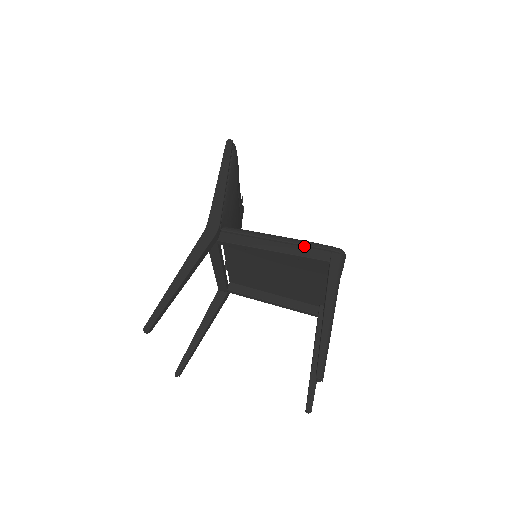
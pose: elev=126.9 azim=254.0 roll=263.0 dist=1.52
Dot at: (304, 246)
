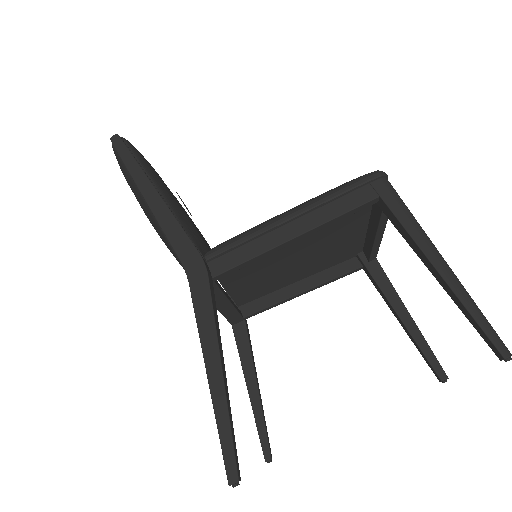
Dot at: (330, 201)
